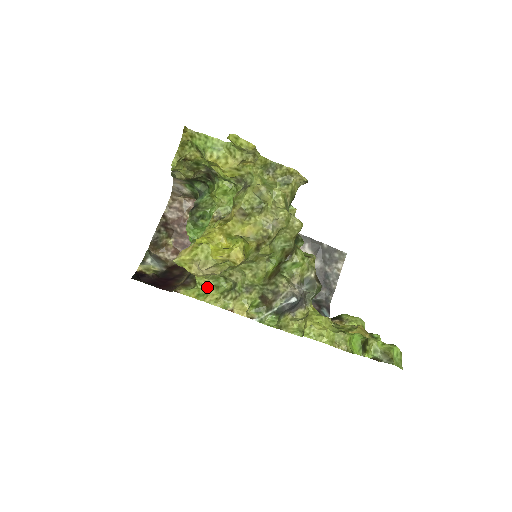
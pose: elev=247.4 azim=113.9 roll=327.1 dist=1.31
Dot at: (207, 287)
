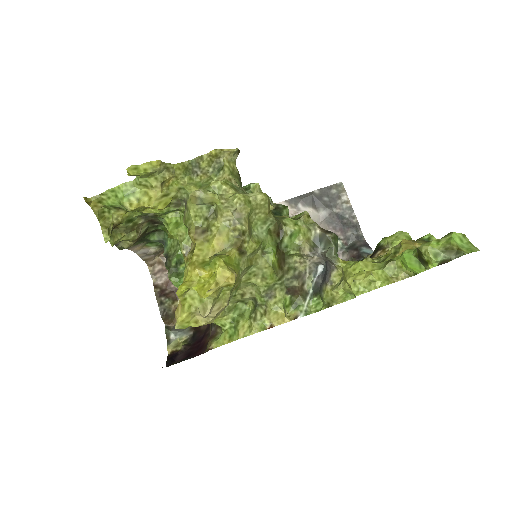
Dot at: (232, 323)
